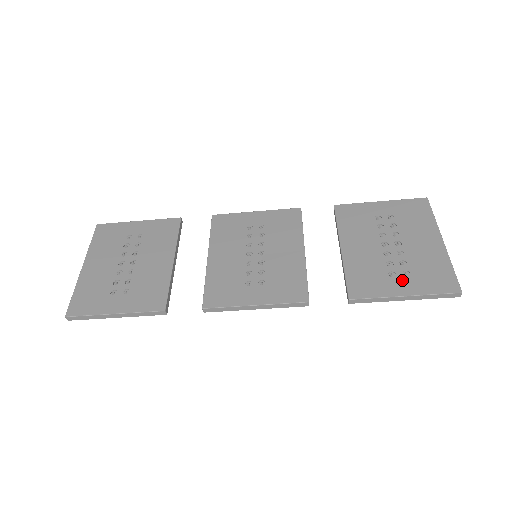
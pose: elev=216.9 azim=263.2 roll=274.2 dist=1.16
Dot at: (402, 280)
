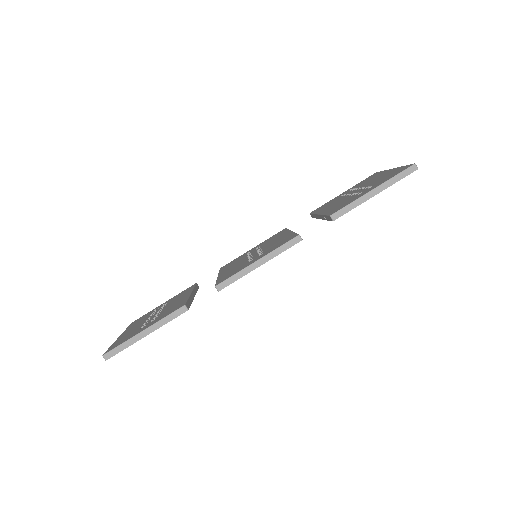
Dot at: (368, 189)
